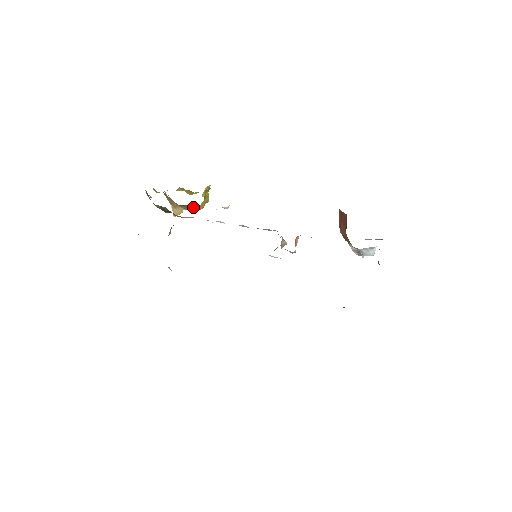
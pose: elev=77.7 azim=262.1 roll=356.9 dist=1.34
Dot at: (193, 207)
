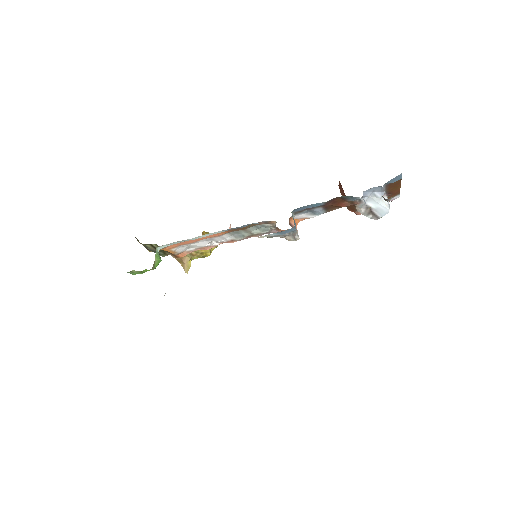
Dot at: occluded
